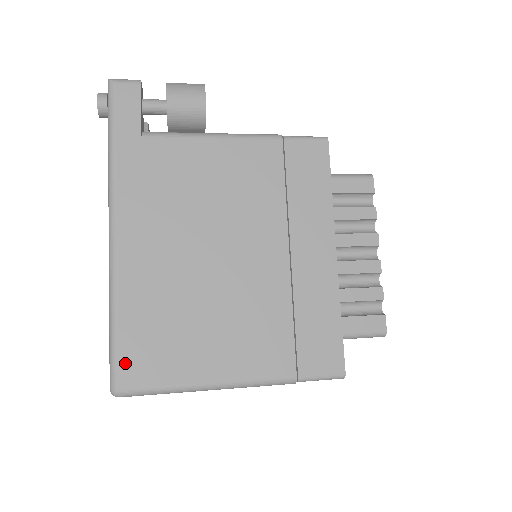
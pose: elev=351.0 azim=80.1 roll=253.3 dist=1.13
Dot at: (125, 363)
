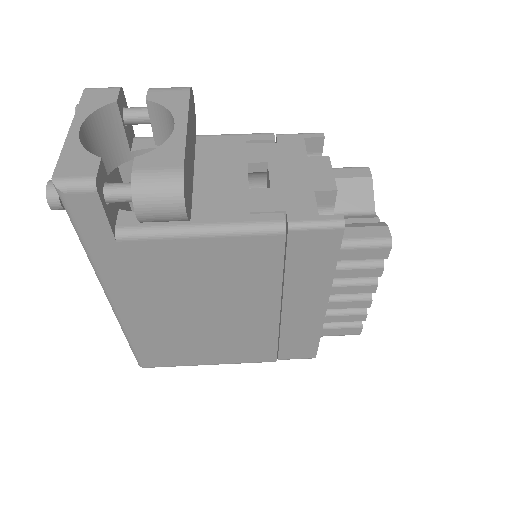
Dot at: (145, 359)
